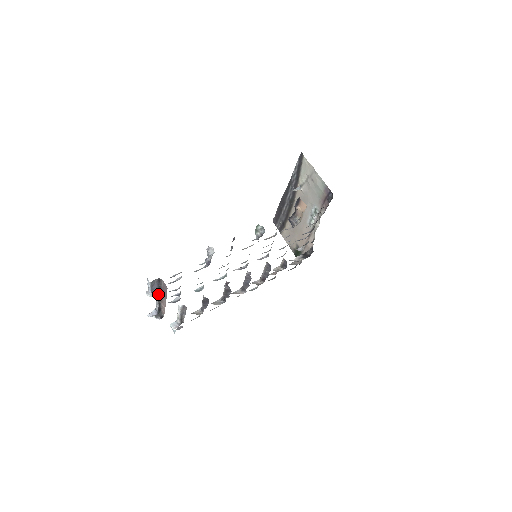
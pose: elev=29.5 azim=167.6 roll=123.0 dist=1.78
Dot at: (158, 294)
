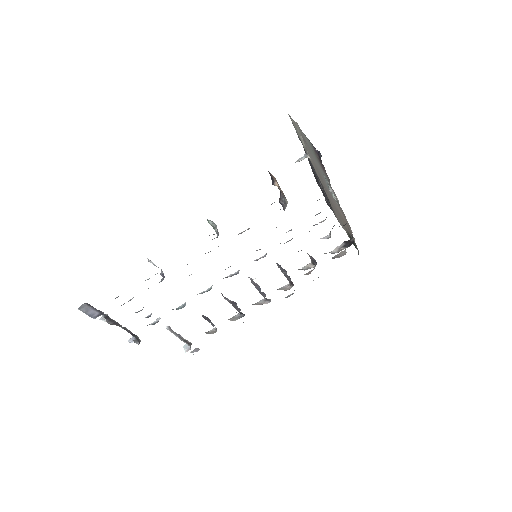
Dot at: (108, 319)
